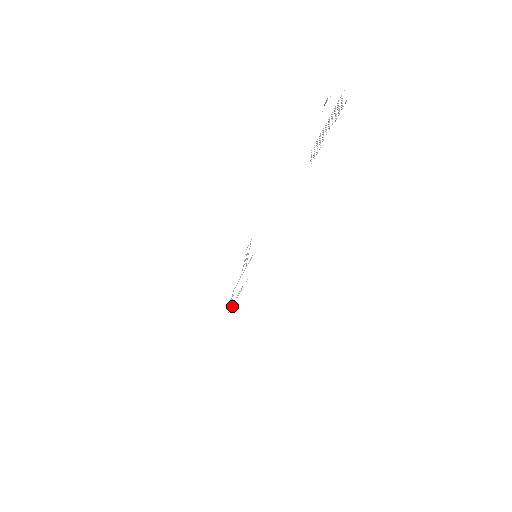
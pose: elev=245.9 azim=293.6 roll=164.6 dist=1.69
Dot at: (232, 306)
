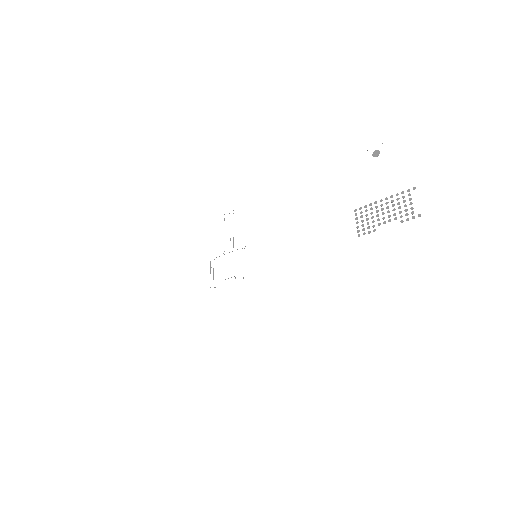
Dot at: occluded
